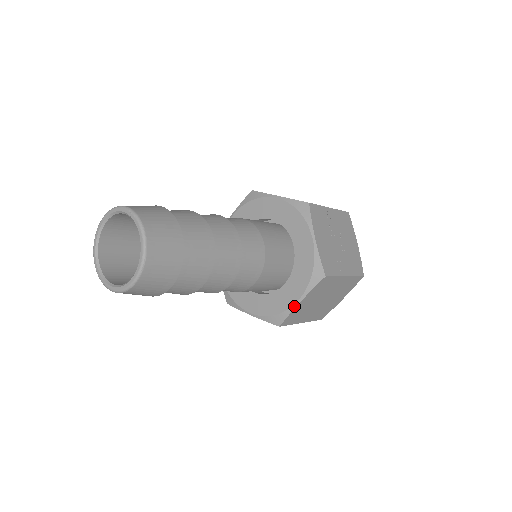
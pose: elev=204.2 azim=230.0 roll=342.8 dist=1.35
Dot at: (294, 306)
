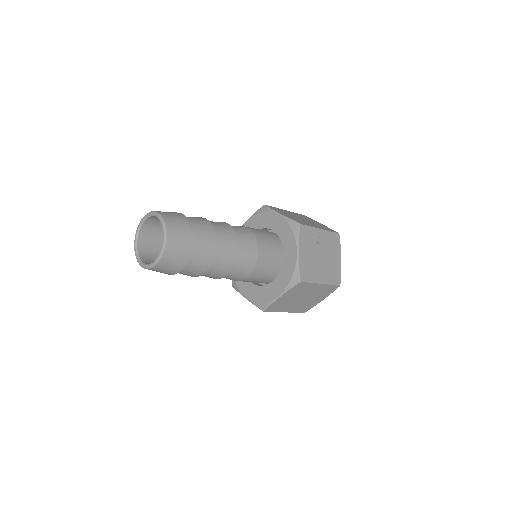
Dot at: (276, 299)
